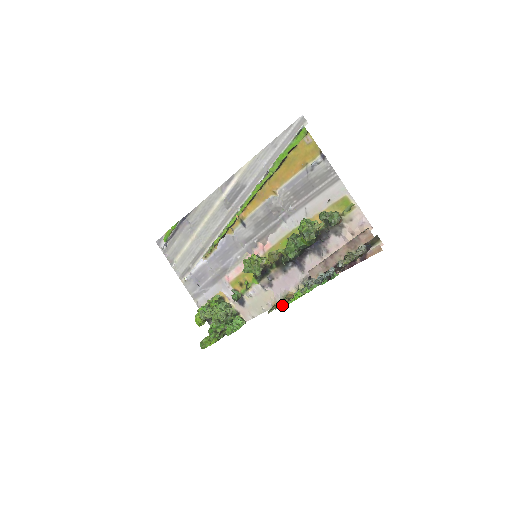
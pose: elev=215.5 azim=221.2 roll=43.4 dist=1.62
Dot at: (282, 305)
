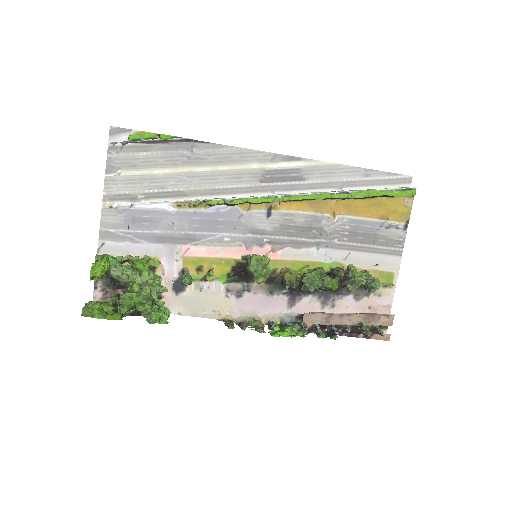
Dot at: (254, 329)
